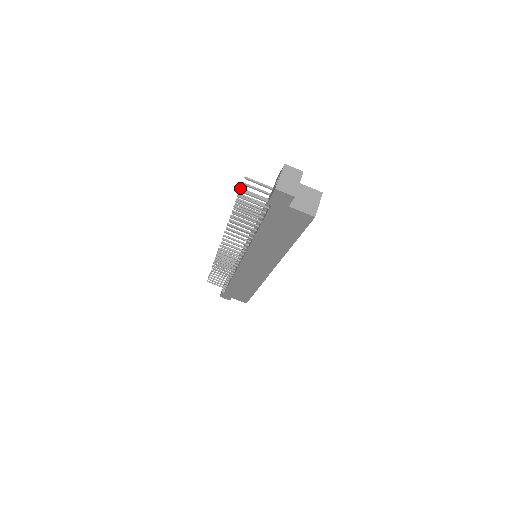
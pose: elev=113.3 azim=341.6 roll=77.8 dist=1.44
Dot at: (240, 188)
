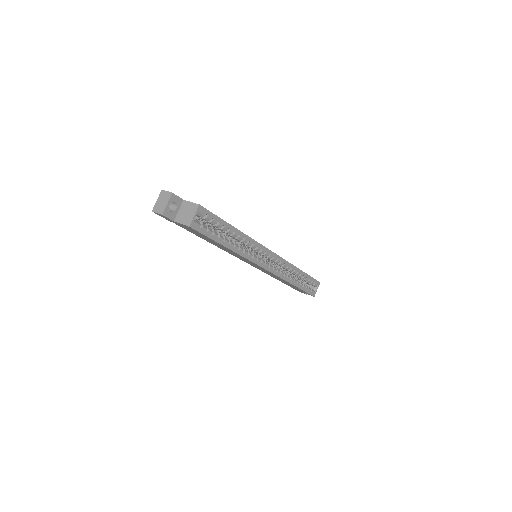
Dot at: occluded
